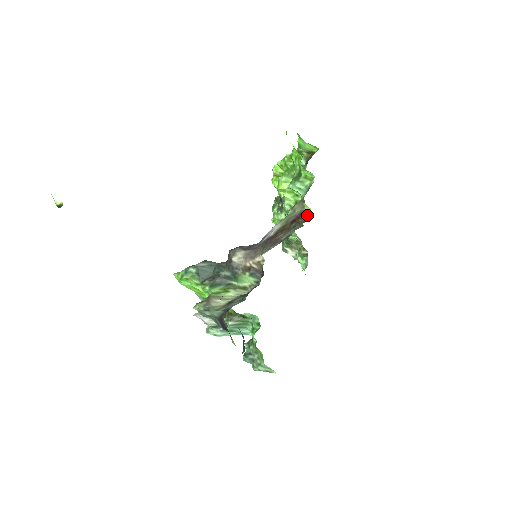
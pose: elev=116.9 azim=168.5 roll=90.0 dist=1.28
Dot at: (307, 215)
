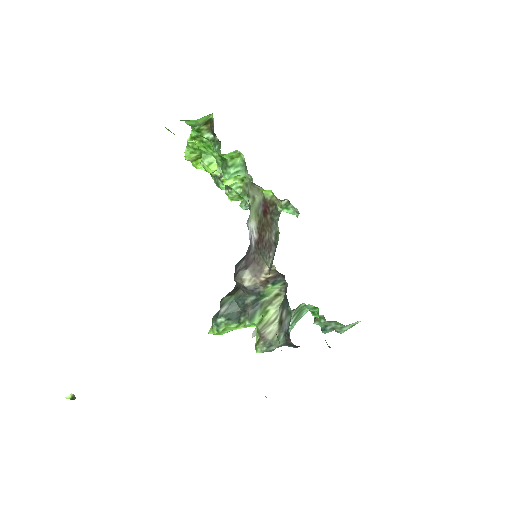
Dot at: (272, 198)
